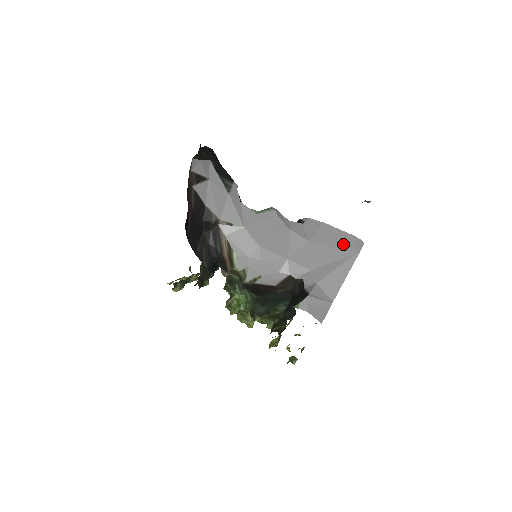
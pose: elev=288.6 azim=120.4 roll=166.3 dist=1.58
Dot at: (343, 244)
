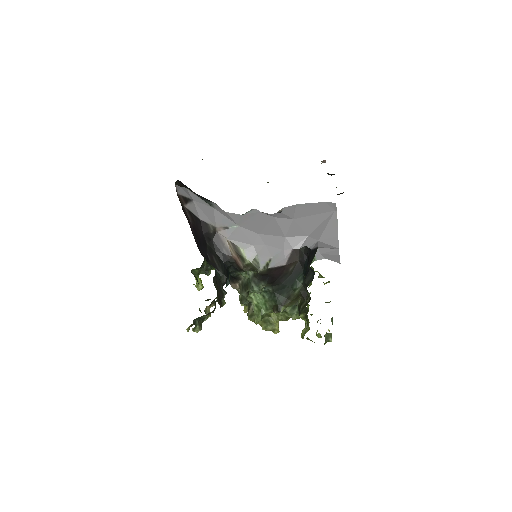
Dot at: (321, 210)
